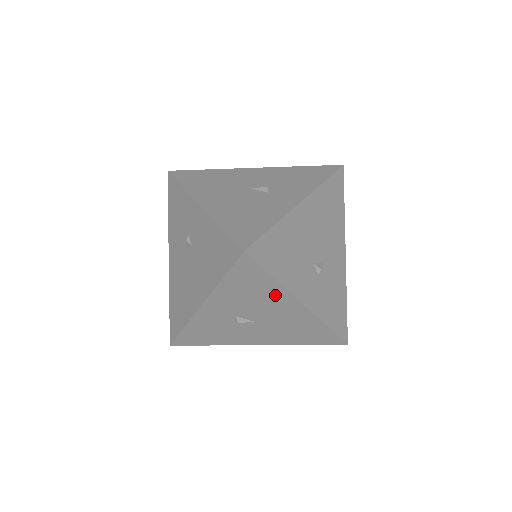
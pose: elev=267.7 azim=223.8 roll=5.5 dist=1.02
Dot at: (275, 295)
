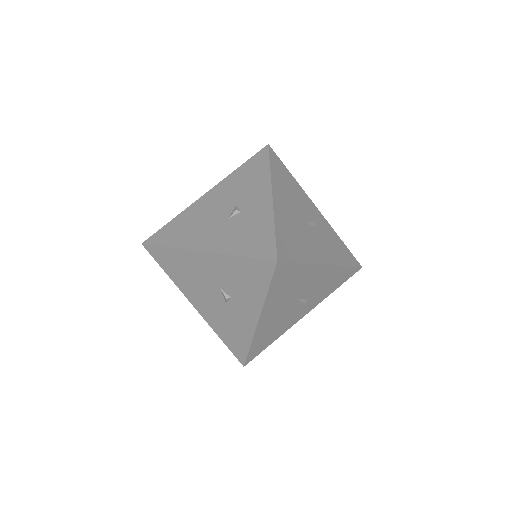
Dot at: occluded
